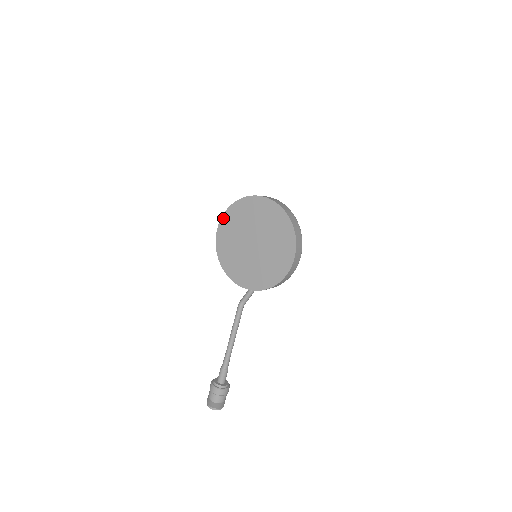
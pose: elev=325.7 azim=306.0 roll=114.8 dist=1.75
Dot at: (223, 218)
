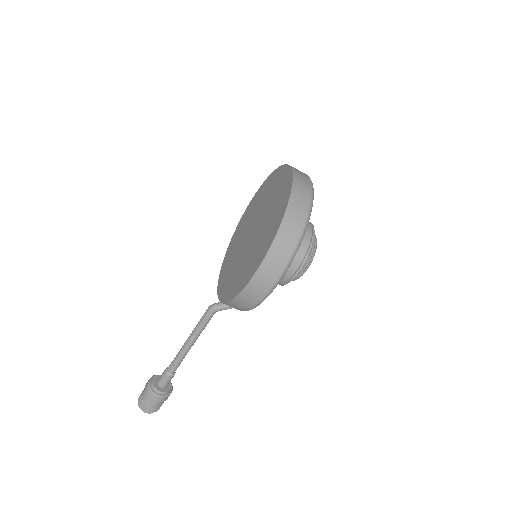
Dot at: (261, 186)
